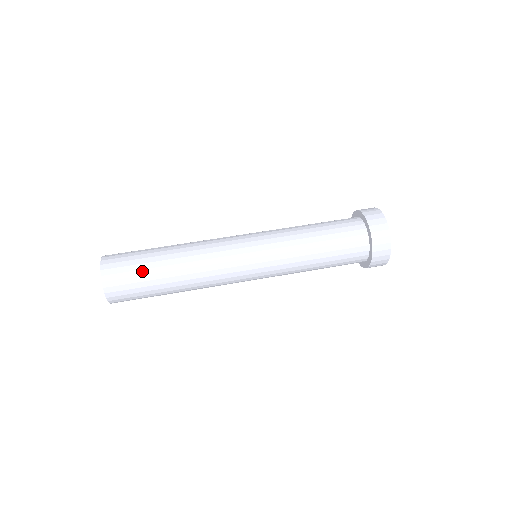
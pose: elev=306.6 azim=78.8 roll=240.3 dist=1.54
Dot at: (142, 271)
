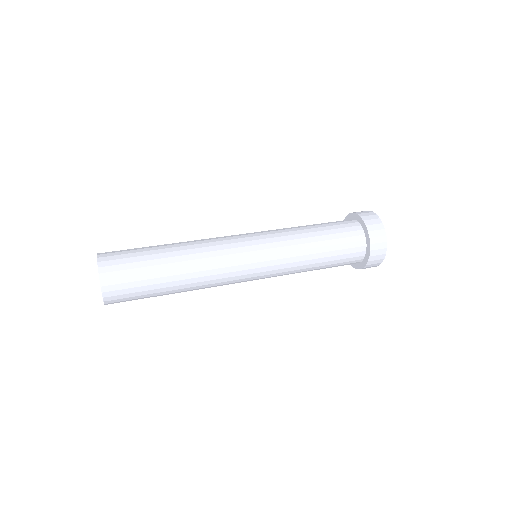
Dot at: (141, 257)
